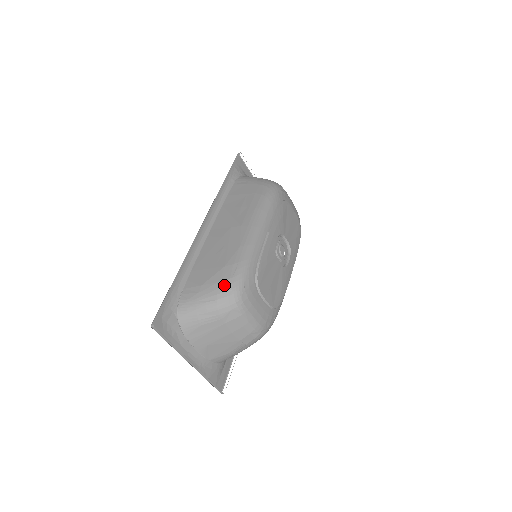
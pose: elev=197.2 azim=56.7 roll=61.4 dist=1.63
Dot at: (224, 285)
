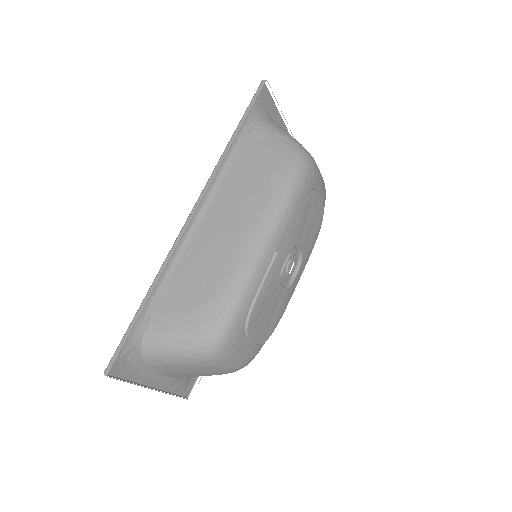
Dot at: (203, 331)
